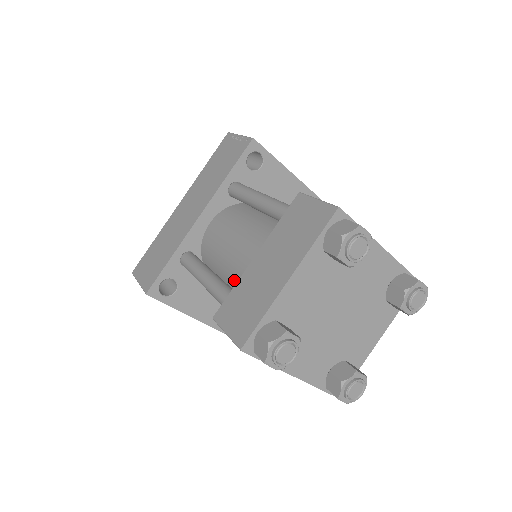
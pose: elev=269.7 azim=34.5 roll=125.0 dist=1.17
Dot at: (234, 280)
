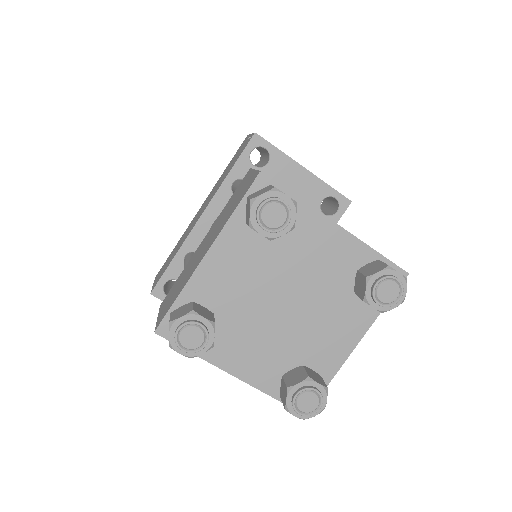
Dot at: occluded
